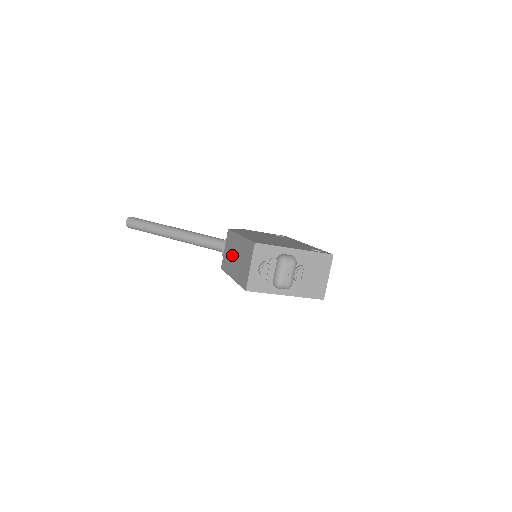
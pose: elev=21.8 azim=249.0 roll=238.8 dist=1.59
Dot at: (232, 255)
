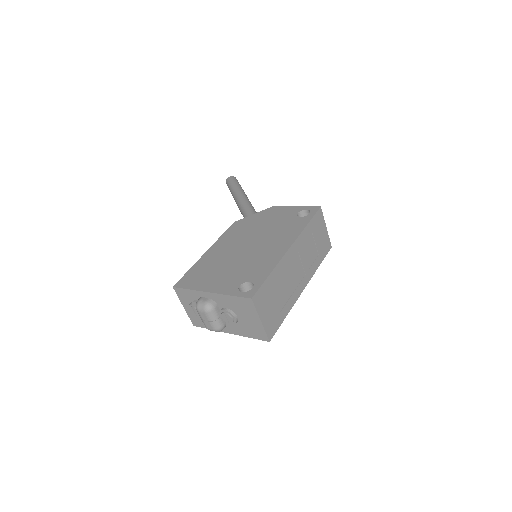
Dot at: occluded
